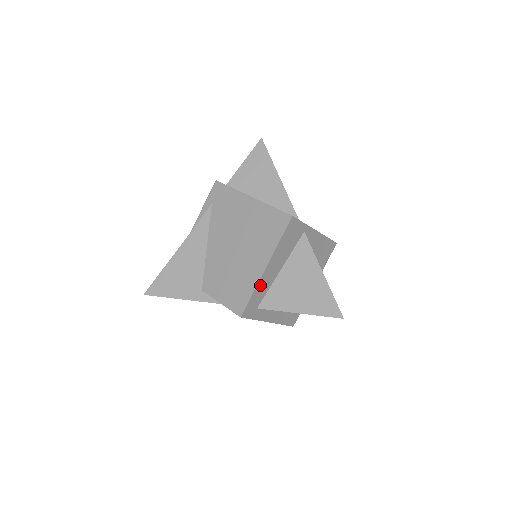
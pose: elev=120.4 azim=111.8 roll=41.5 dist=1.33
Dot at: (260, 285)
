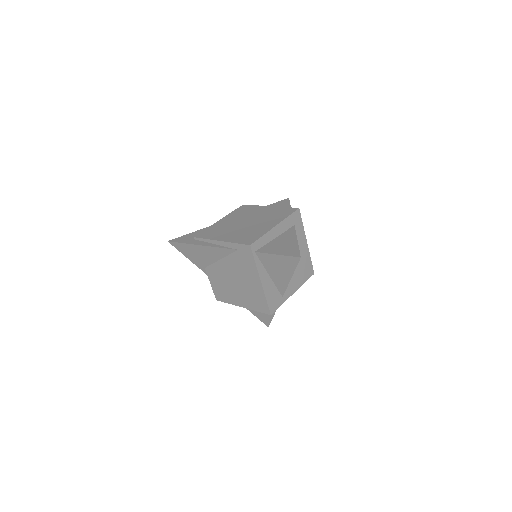
Dot at: occluded
